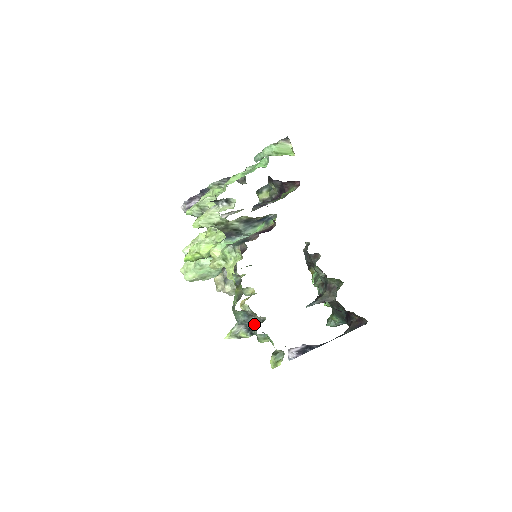
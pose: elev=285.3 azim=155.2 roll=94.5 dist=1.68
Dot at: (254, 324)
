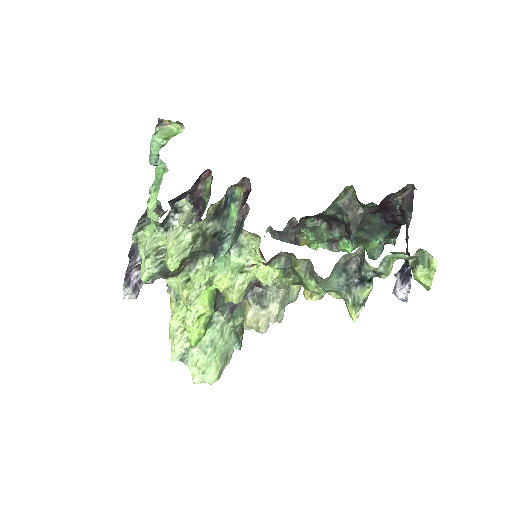
Dot at: (359, 270)
